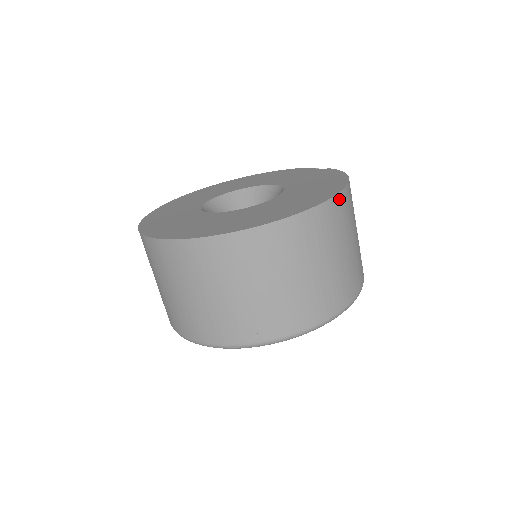
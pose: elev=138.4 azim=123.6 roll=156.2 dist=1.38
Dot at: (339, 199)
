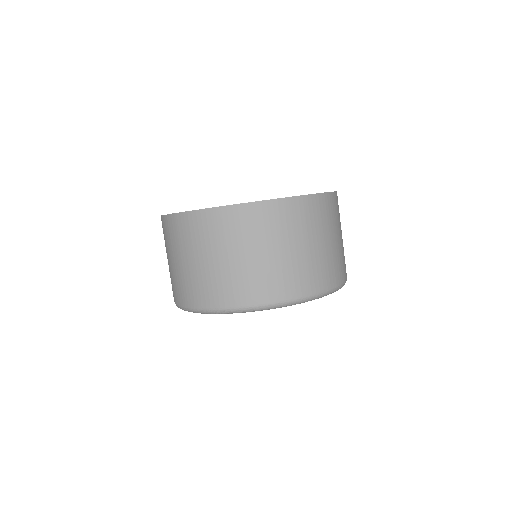
Dot at: (301, 201)
